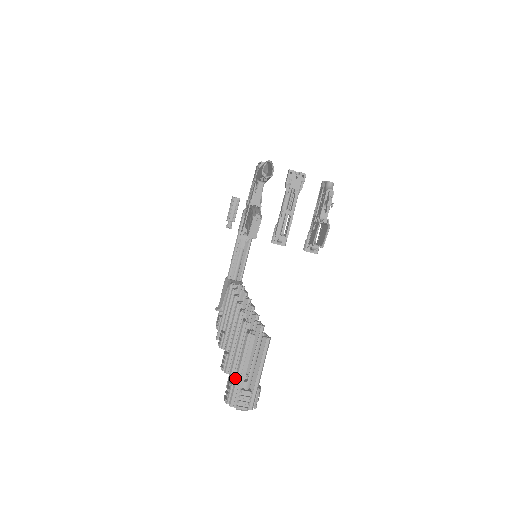
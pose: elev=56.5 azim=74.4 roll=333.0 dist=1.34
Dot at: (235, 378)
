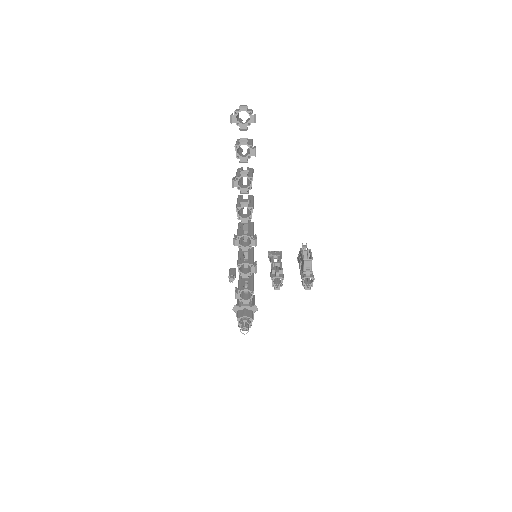
Dot at: occluded
